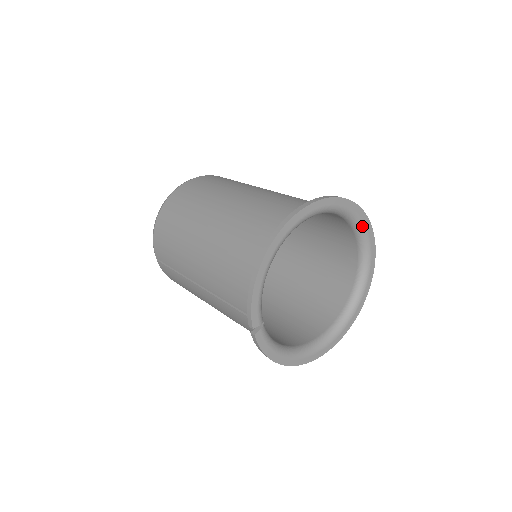
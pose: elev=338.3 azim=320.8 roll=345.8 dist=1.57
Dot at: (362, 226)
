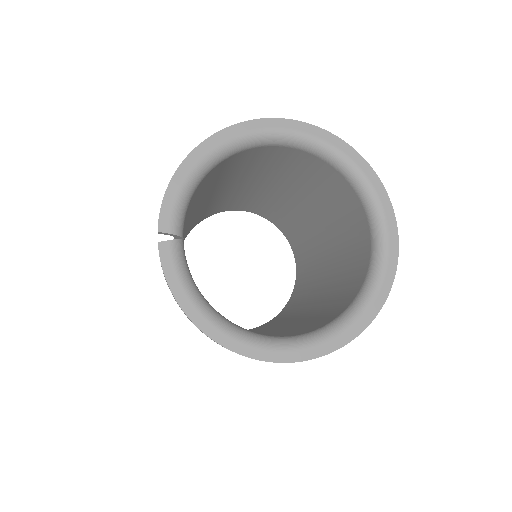
Dot at: (372, 193)
